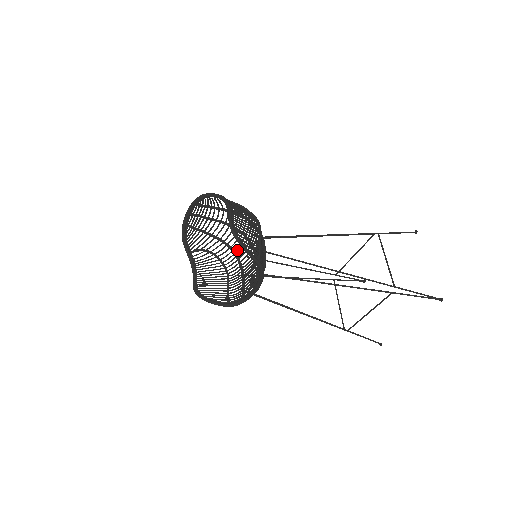
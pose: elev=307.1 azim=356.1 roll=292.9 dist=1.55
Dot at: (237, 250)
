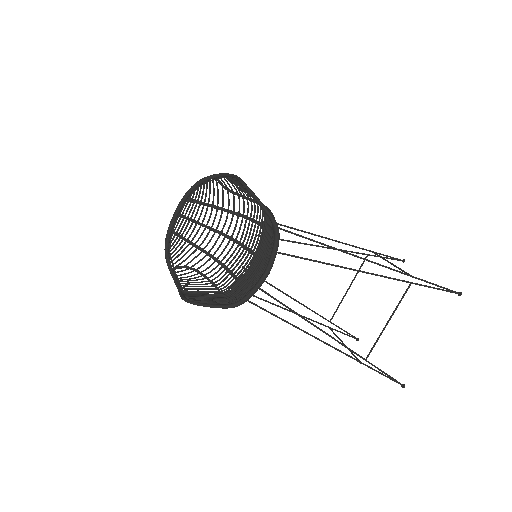
Dot at: (230, 261)
